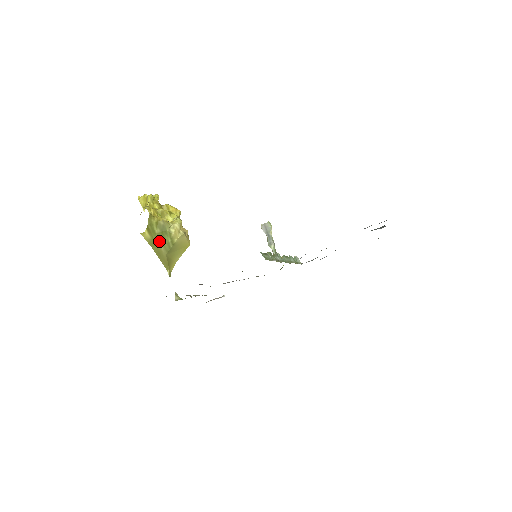
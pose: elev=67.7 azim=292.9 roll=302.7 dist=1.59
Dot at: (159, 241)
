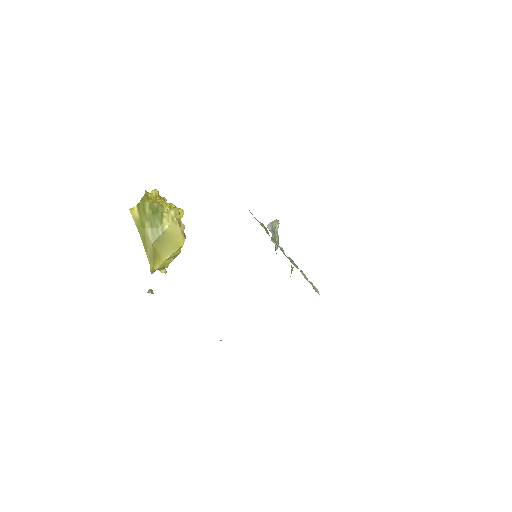
Dot at: (148, 224)
